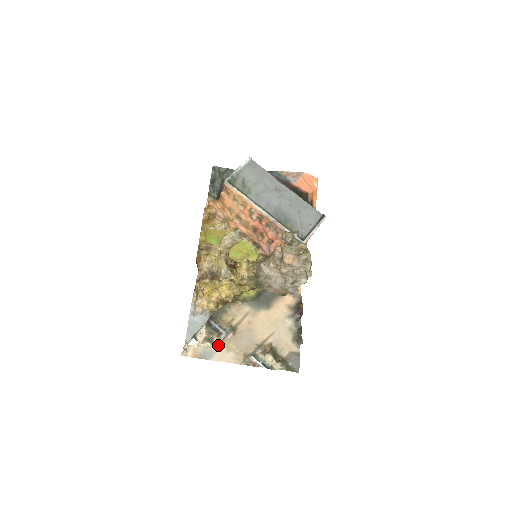
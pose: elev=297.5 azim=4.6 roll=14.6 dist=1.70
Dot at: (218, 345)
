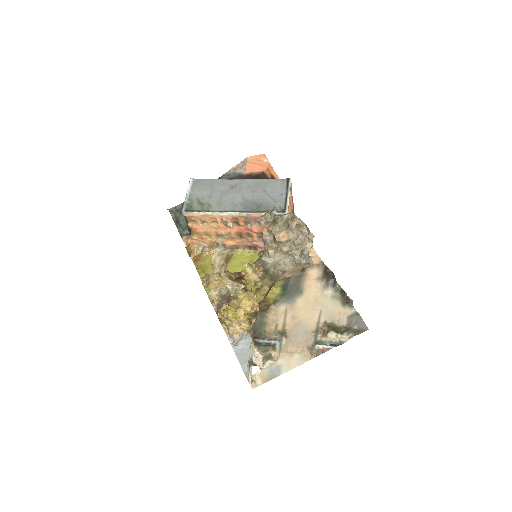
Dot at: (279, 357)
